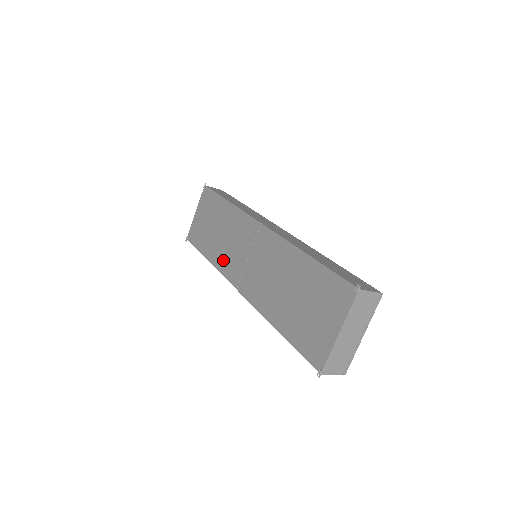
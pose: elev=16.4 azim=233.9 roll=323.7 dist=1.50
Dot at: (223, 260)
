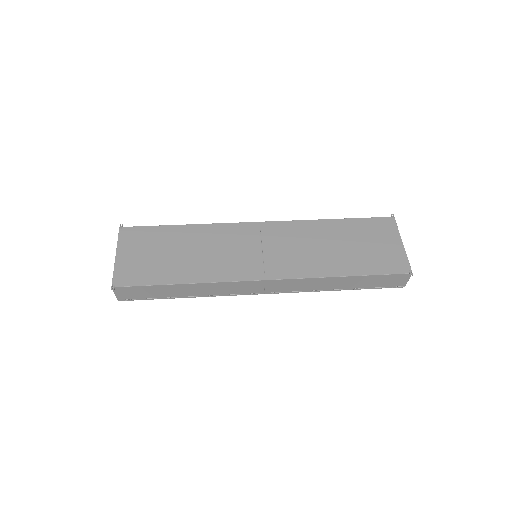
Dot at: (220, 269)
